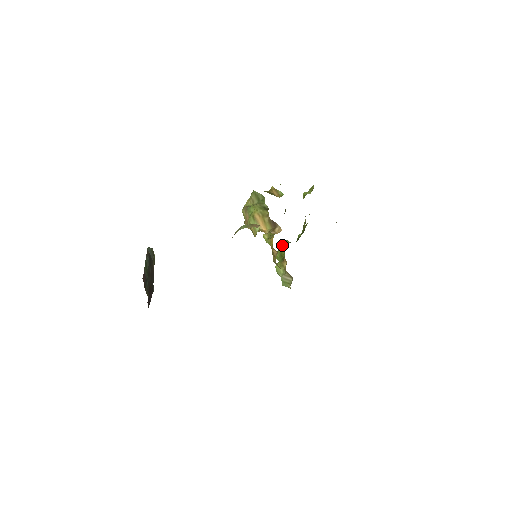
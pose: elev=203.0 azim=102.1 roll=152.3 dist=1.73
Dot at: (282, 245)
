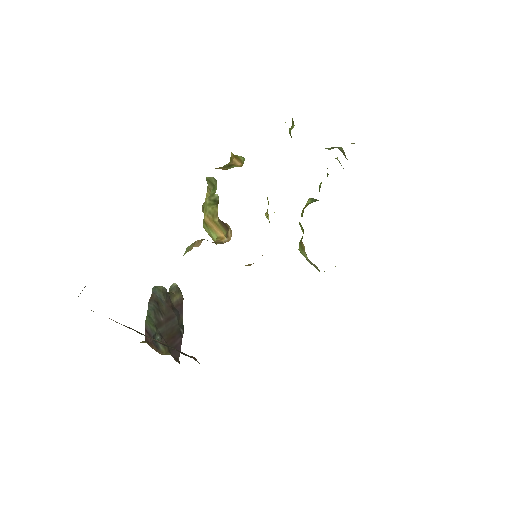
Dot at: (302, 211)
